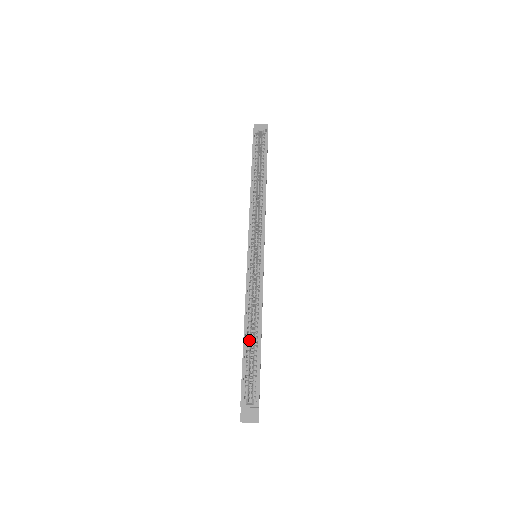
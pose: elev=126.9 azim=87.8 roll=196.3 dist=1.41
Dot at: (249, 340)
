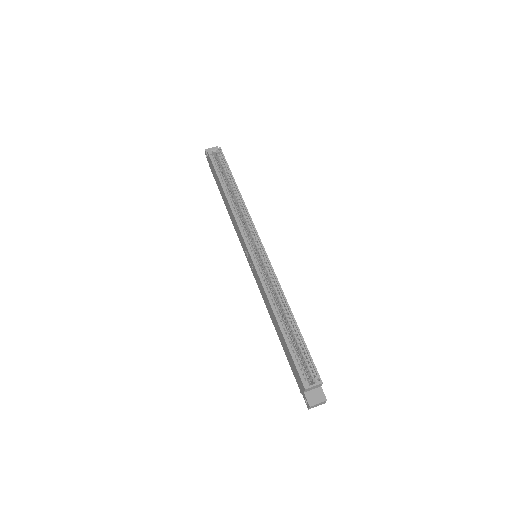
Dot at: (285, 328)
